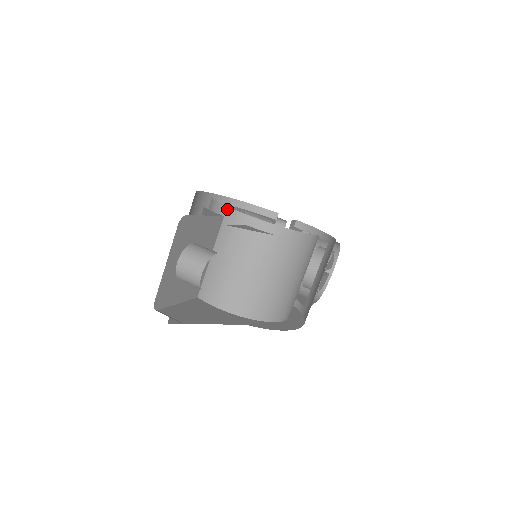
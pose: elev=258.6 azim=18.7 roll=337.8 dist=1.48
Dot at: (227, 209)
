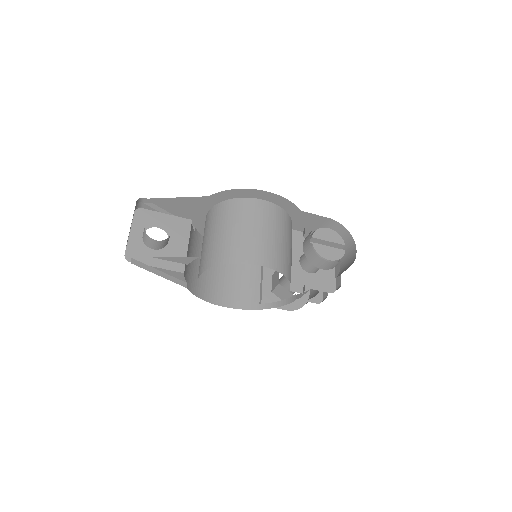
Dot at: occluded
